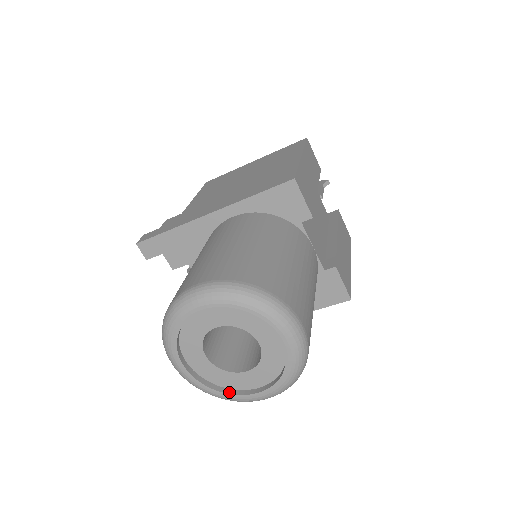
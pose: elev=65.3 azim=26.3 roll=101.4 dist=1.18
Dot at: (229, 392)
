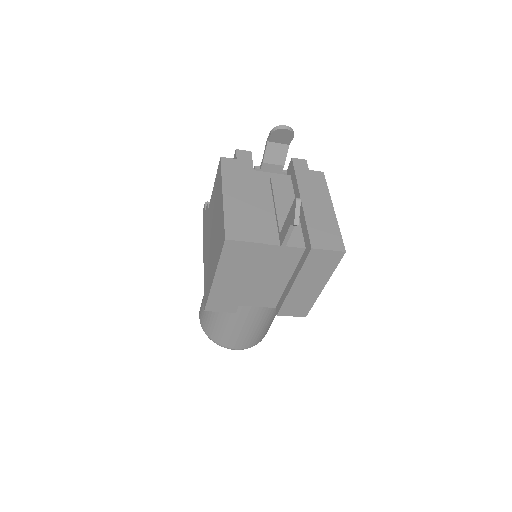
Dot at: occluded
